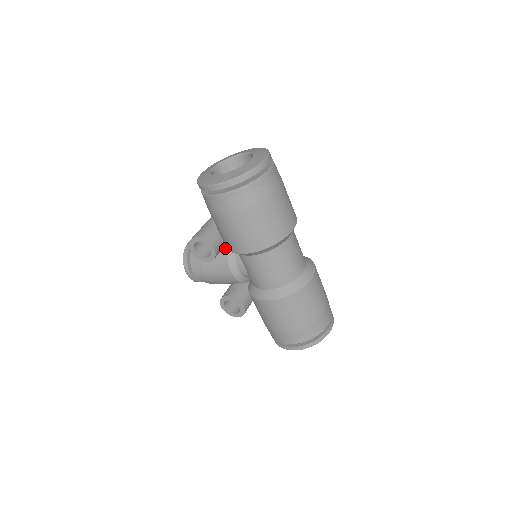
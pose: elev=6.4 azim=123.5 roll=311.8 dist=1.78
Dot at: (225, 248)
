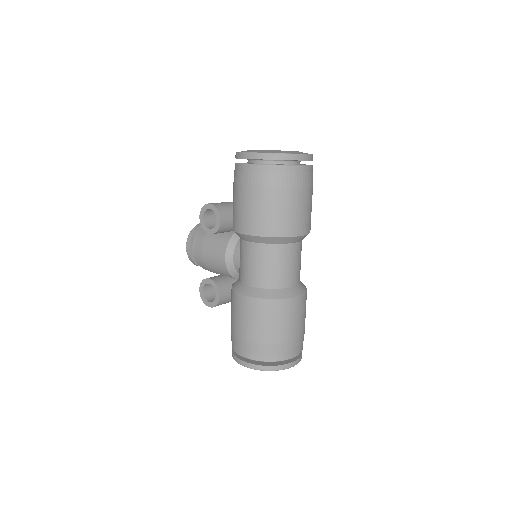
Dot at: (231, 232)
